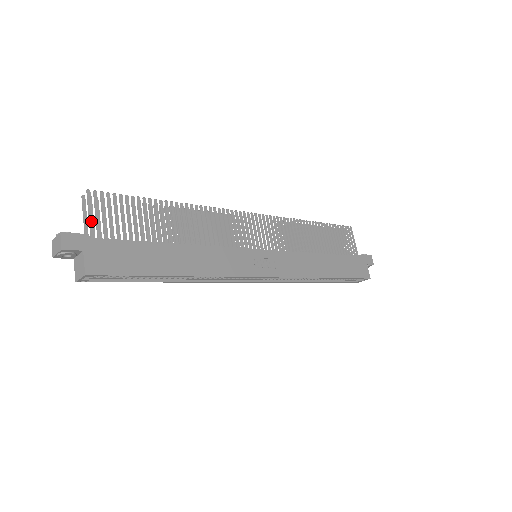
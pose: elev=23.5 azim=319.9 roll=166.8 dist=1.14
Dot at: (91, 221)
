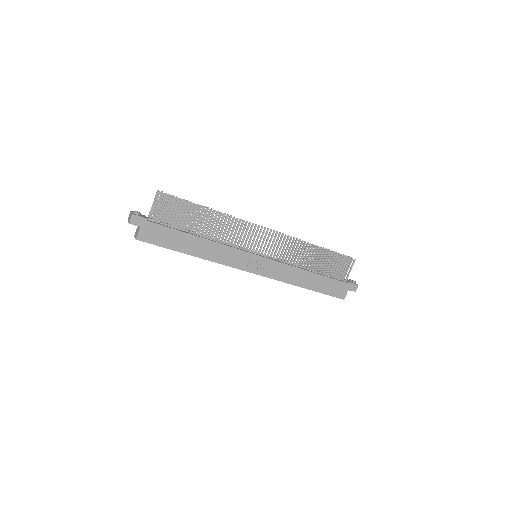
Dot at: (153, 210)
